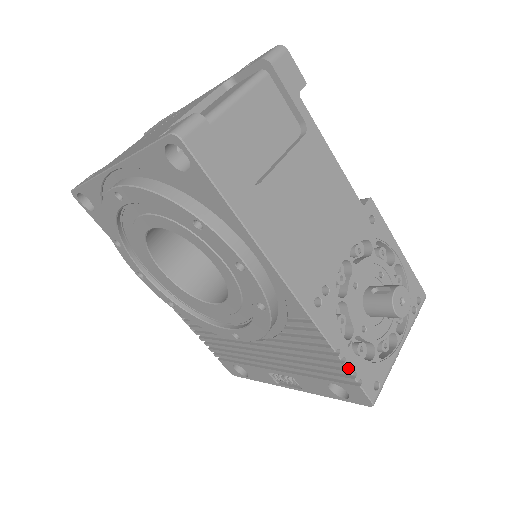
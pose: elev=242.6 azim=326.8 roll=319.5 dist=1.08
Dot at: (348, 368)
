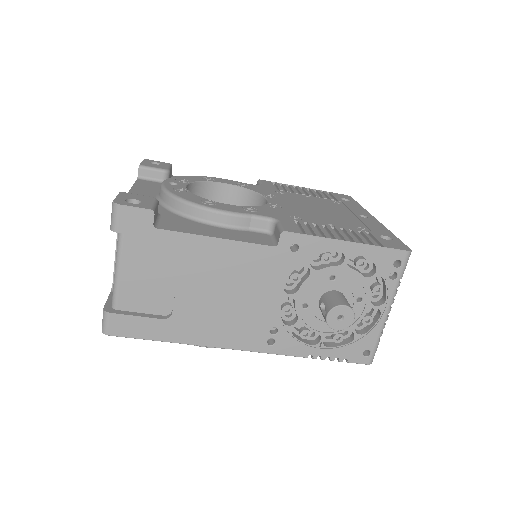
Dot at: (329, 357)
